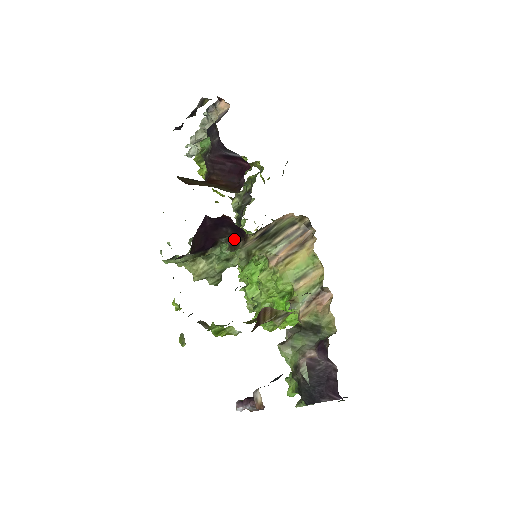
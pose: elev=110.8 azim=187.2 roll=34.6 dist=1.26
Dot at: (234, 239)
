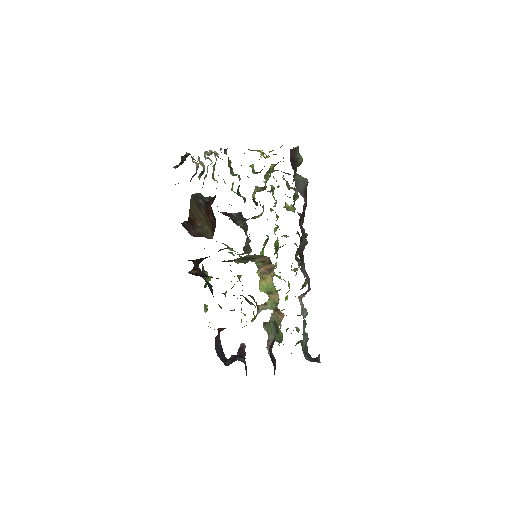
Dot at: occluded
